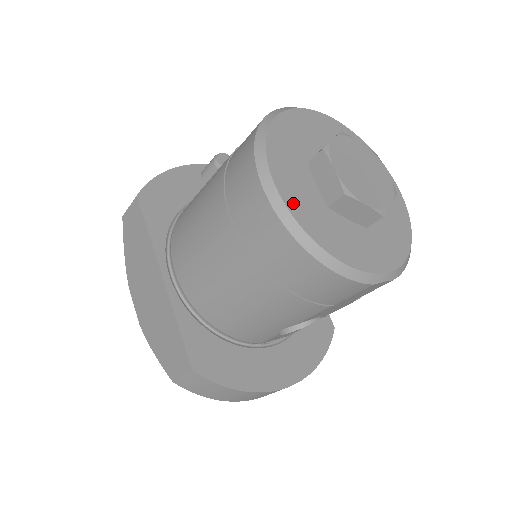
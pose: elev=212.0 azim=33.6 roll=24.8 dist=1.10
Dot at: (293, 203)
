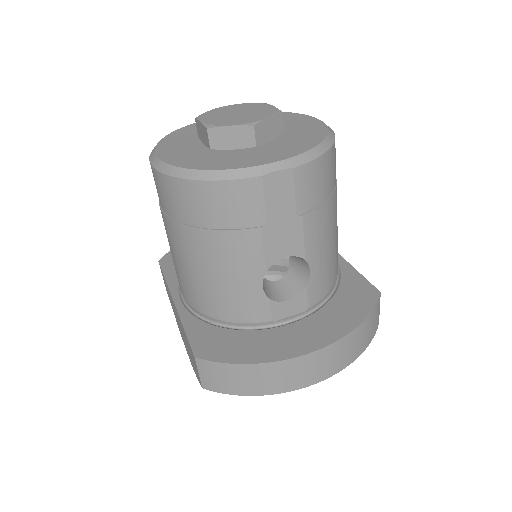
Dot at: (171, 158)
